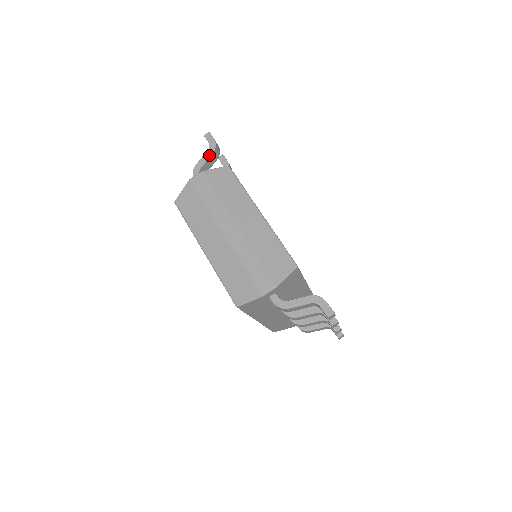
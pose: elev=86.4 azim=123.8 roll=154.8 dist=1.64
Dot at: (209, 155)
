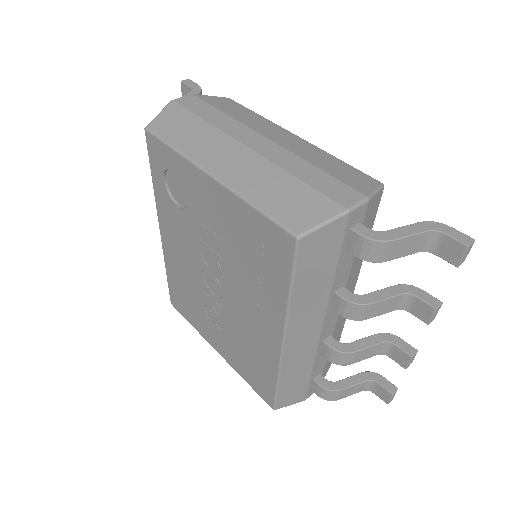
Dot at: occluded
